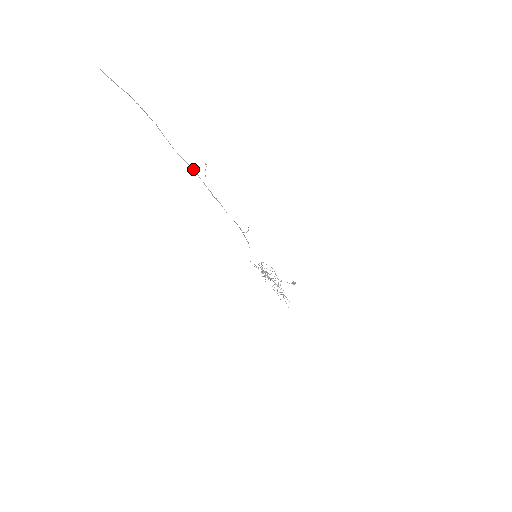
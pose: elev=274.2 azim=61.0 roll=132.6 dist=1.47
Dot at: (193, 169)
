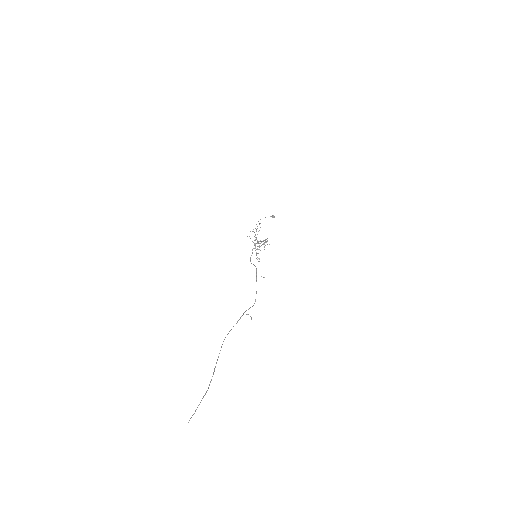
Dot at: (237, 322)
